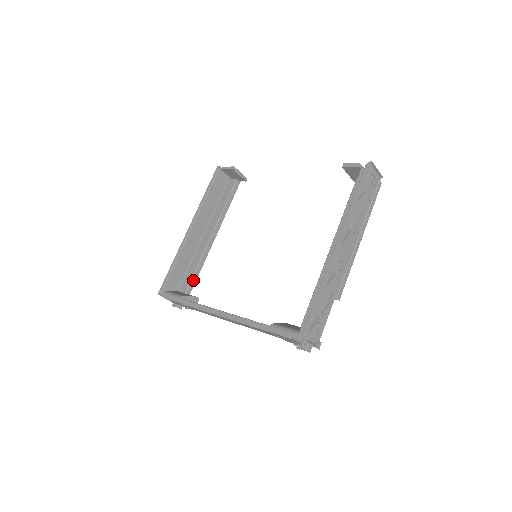
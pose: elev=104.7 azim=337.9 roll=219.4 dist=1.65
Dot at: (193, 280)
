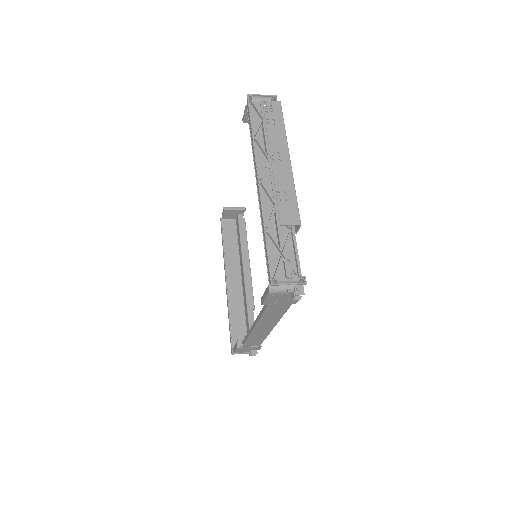
Dot at: (250, 321)
